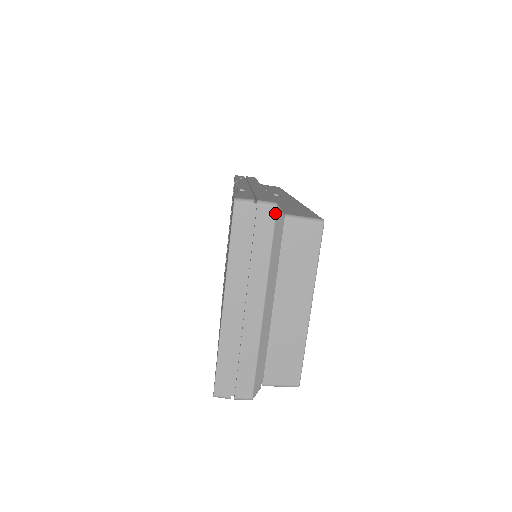
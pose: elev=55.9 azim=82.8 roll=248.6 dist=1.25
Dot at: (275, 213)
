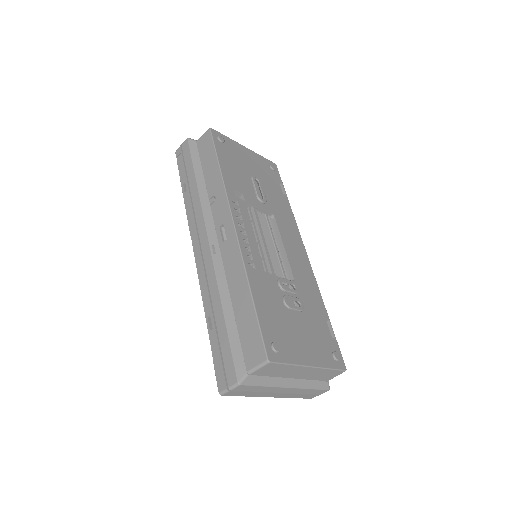
Dot at: (243, 385)
